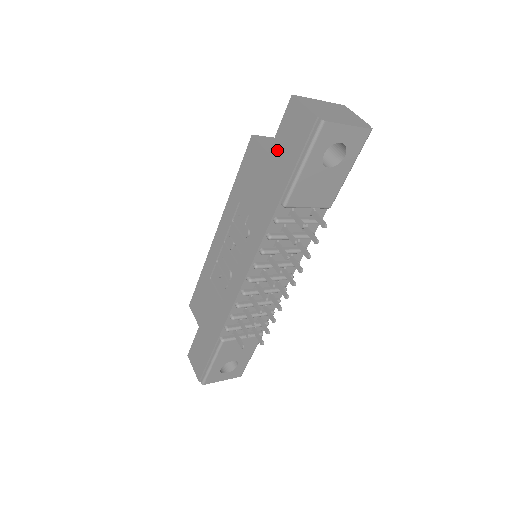
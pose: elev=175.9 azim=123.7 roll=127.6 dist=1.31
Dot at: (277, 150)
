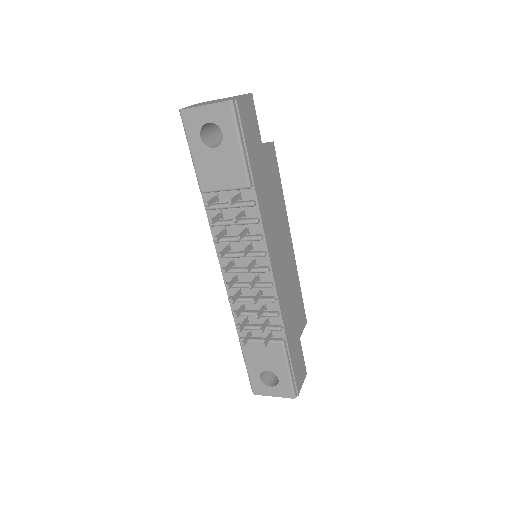
Dot at: occluded
